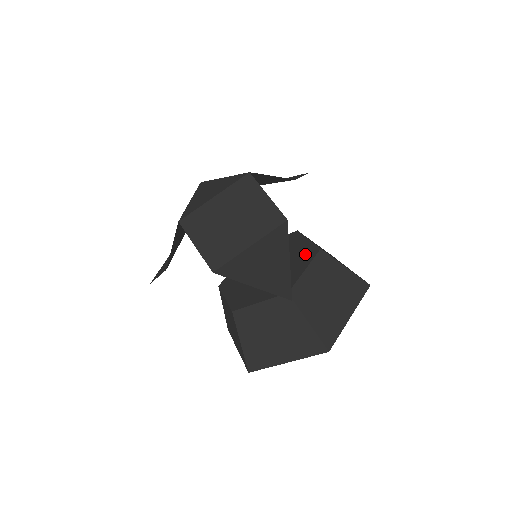
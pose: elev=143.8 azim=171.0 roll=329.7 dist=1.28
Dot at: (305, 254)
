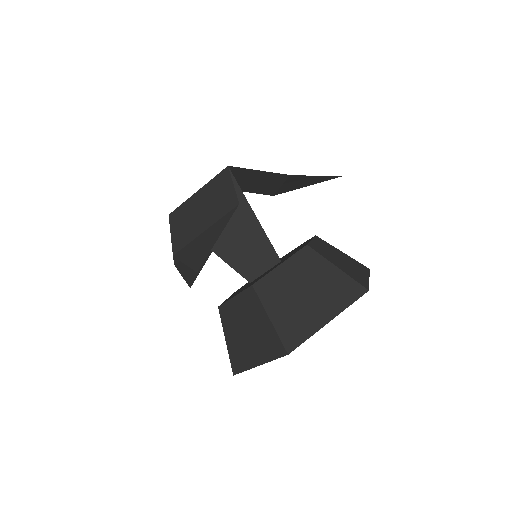
Dot at: occluded
